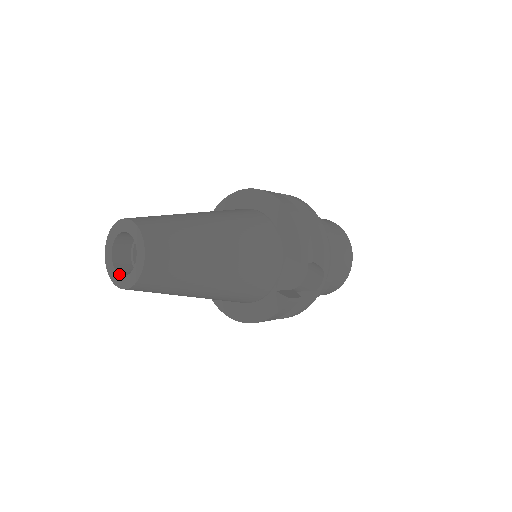
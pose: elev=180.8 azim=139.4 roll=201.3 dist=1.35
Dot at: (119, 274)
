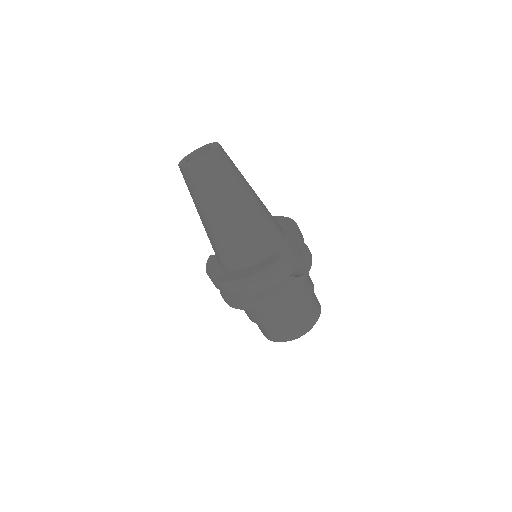
Dot at: (190, 162)
